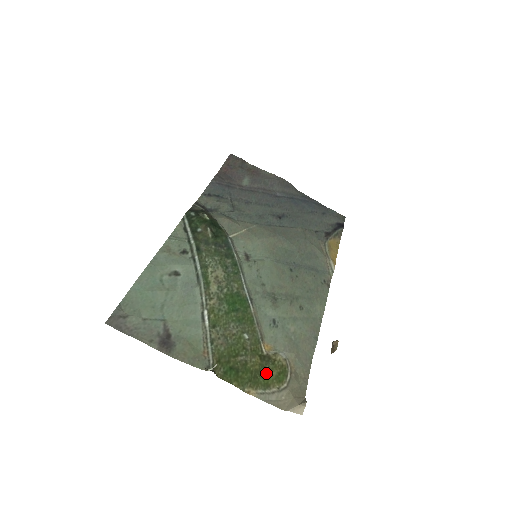
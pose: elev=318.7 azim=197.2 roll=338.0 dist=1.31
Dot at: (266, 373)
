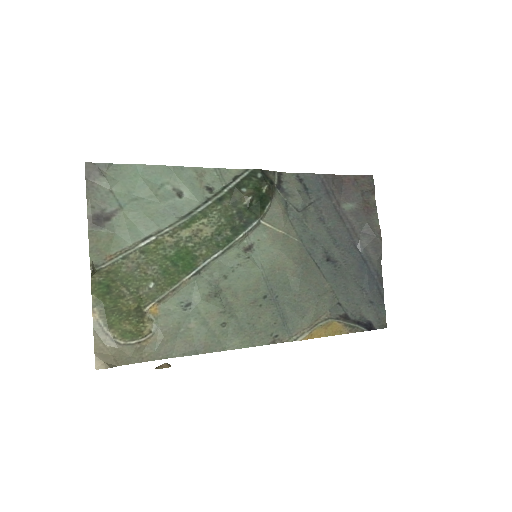
Dot at: (123, 319)
